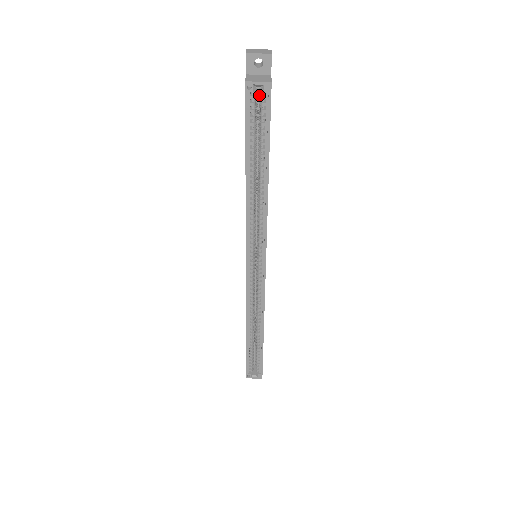
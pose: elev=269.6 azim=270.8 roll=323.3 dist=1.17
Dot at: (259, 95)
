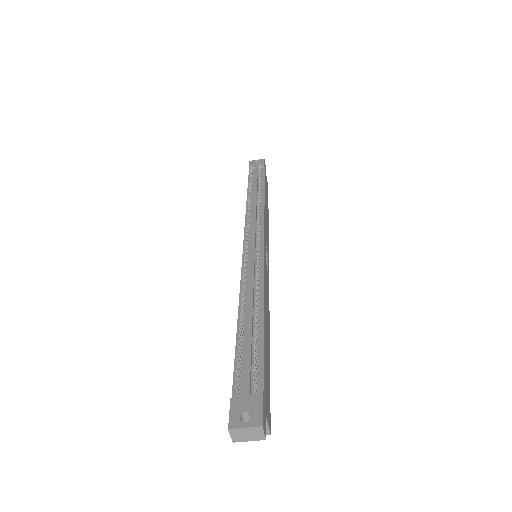
Dot at: occluded
